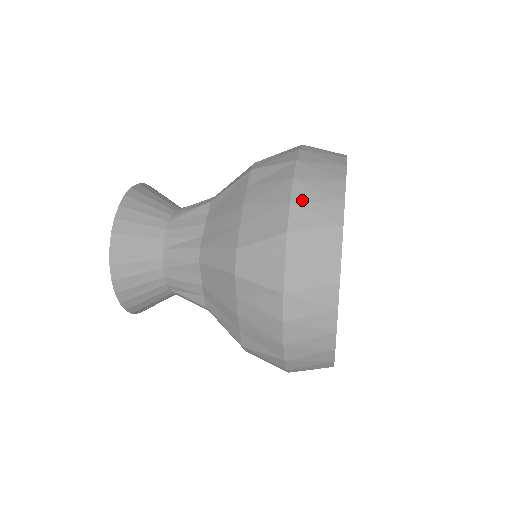
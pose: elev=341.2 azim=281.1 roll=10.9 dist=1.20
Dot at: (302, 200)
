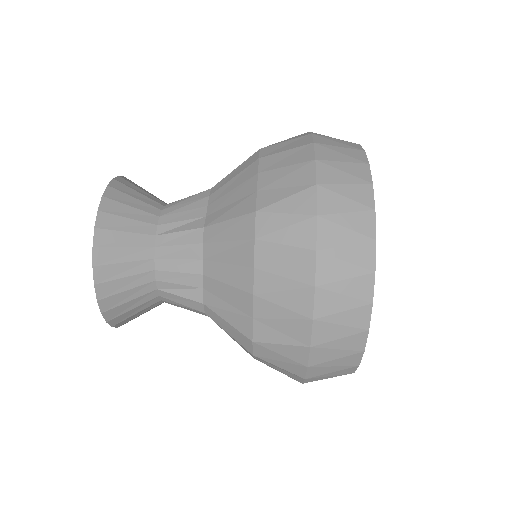
Dot at: (326, 314)
